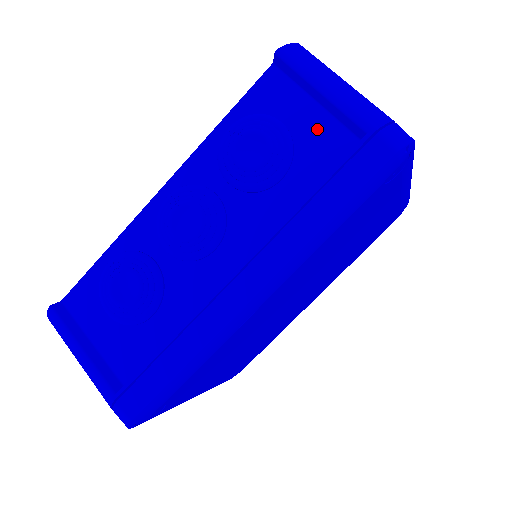
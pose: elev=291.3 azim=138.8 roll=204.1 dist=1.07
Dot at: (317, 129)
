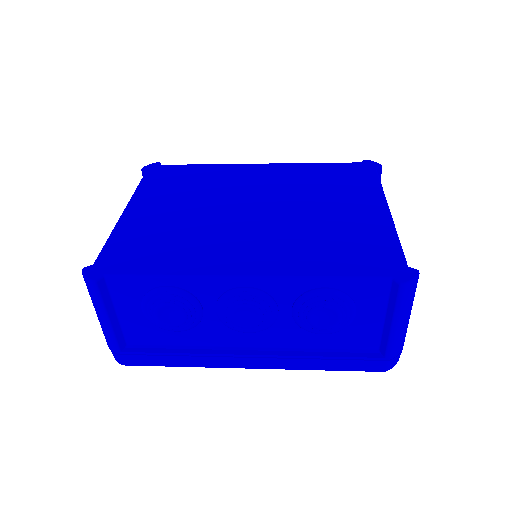
Dot at: (368, 329)
